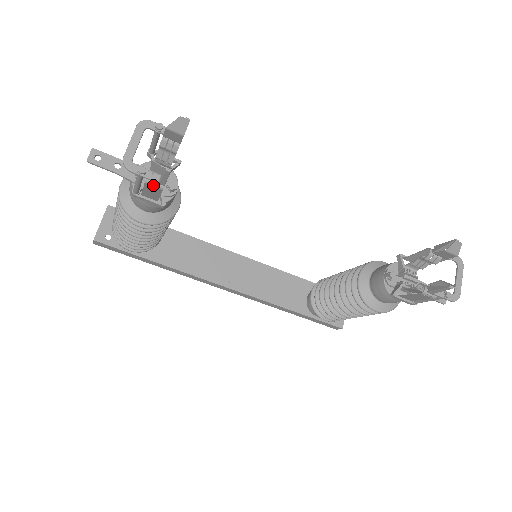
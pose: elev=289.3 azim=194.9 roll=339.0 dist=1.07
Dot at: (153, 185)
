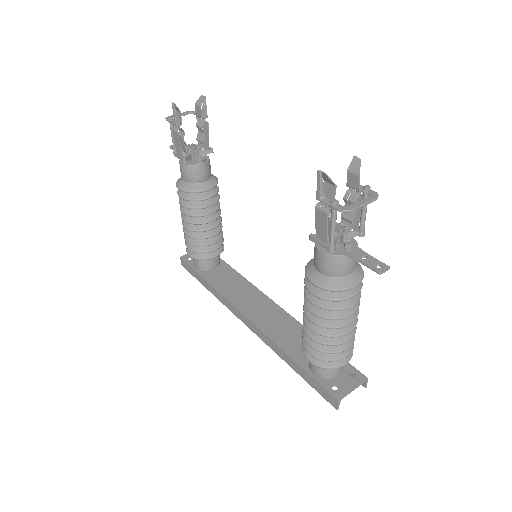
Dot at: (174, 130)
